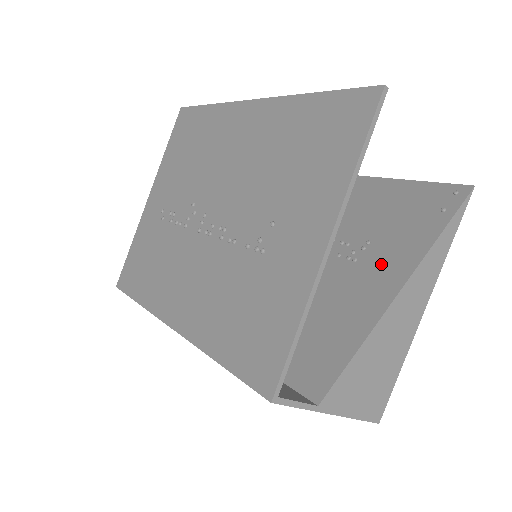
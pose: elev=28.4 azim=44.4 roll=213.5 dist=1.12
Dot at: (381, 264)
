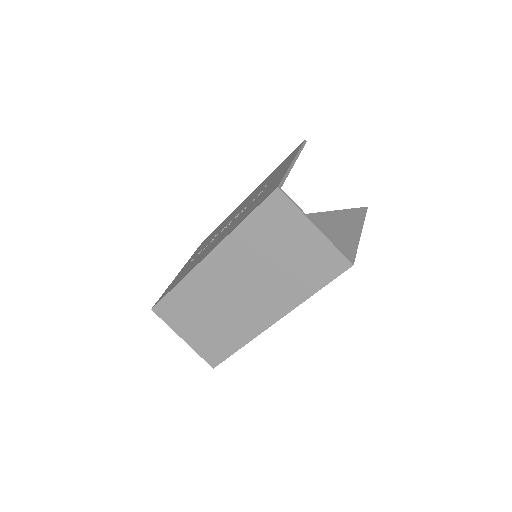
Dot at: occluded
